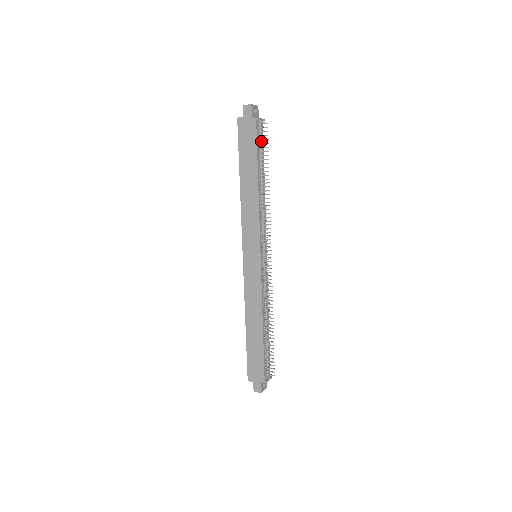
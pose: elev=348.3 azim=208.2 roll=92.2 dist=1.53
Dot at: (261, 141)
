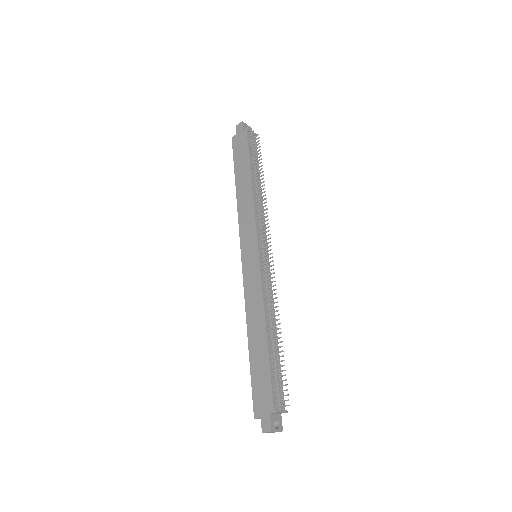
Dot at: (253, 148)
